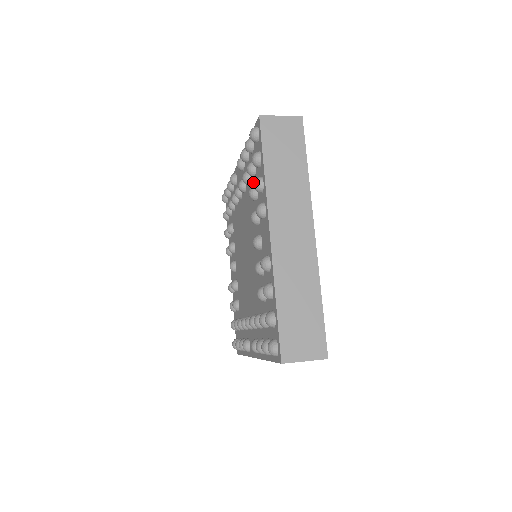
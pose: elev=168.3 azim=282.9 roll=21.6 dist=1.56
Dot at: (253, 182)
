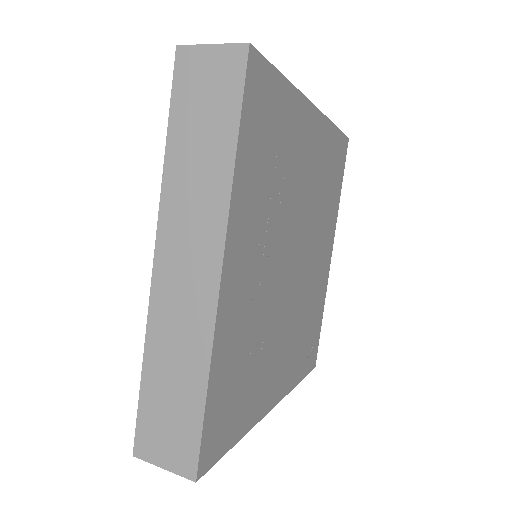
Dot at: occluded
